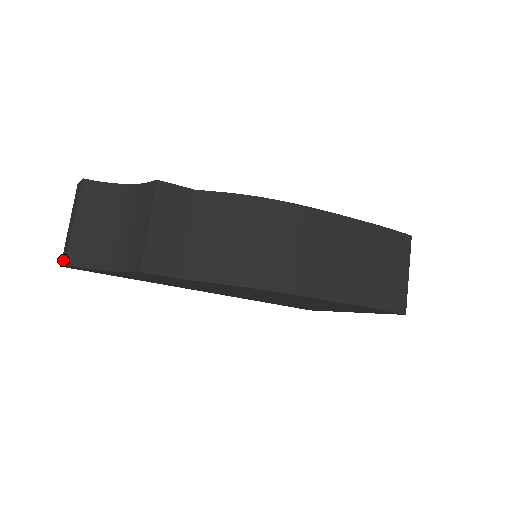
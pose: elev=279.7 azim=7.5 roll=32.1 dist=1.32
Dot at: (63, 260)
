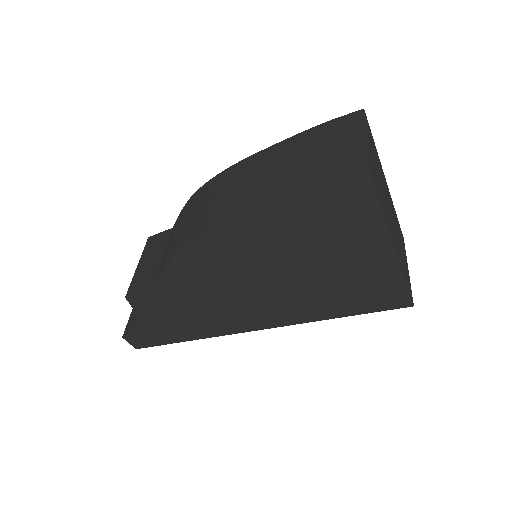
Dot at: occluded
